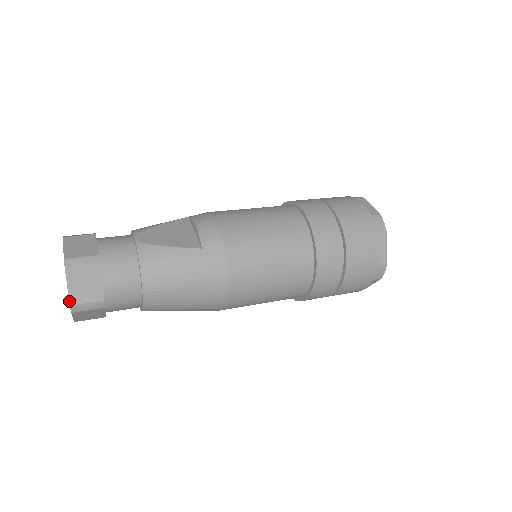
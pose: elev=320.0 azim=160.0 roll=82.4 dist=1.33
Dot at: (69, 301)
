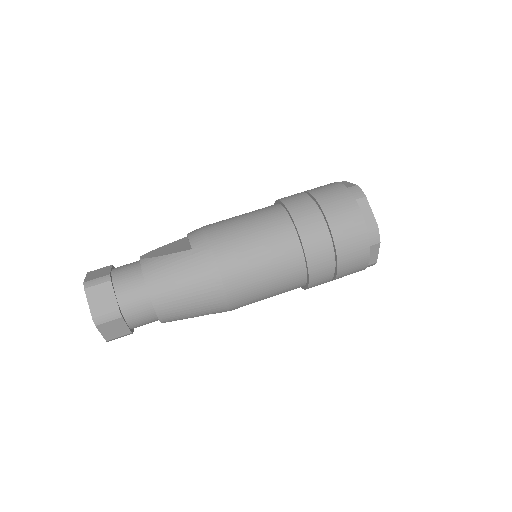
Dot at: (91, 315)
